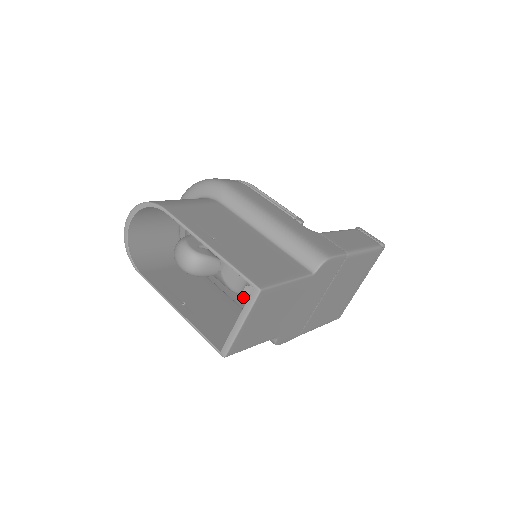
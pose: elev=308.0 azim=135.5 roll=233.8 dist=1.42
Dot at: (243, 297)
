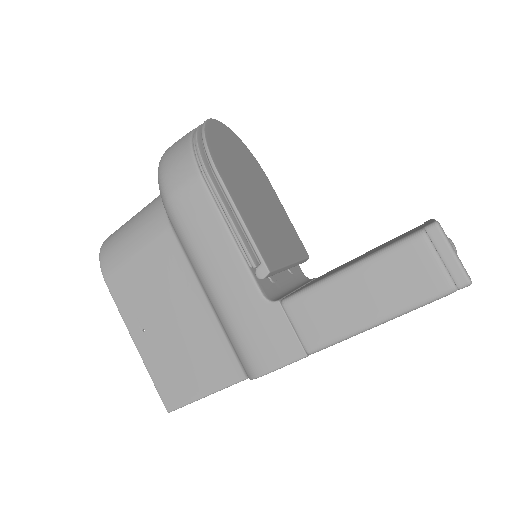
Dot at: occluded
